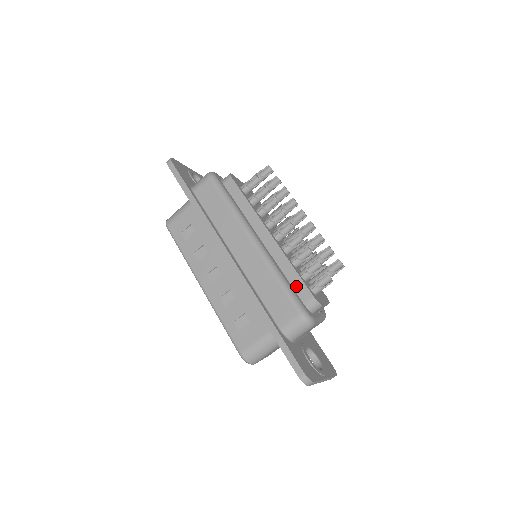
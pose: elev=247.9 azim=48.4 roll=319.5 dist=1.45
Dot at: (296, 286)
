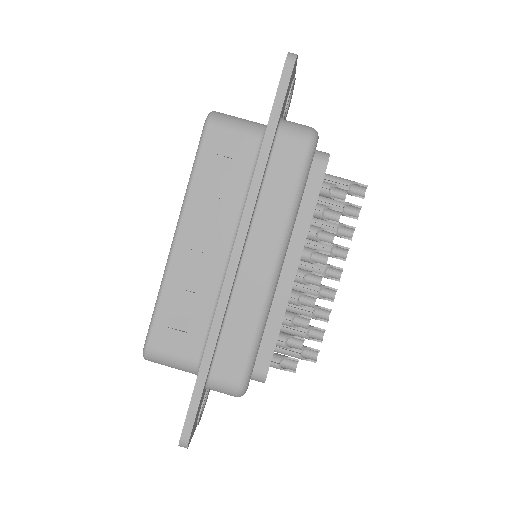
Dot at: (263, 348)
